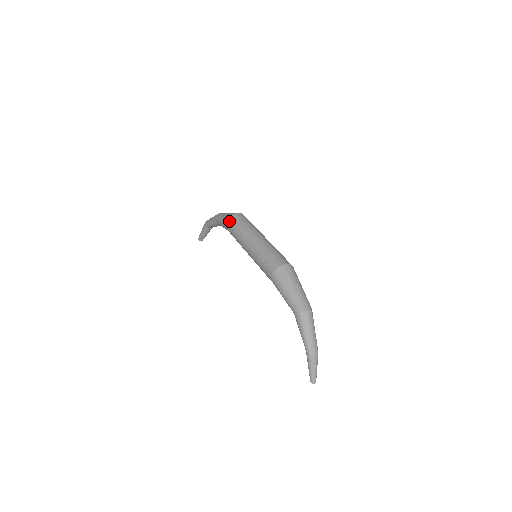
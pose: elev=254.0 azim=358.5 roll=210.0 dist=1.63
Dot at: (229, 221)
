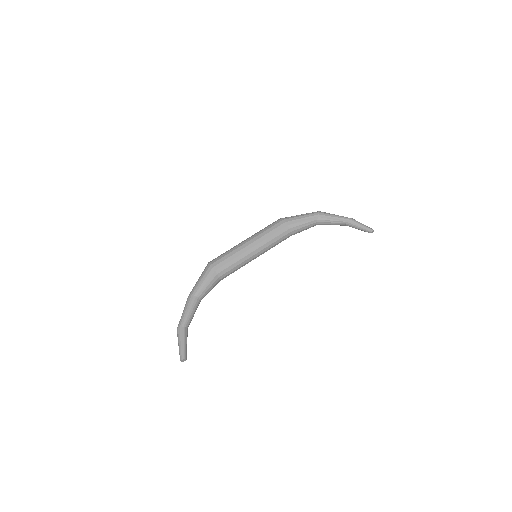
Dot at: (213, 261)
